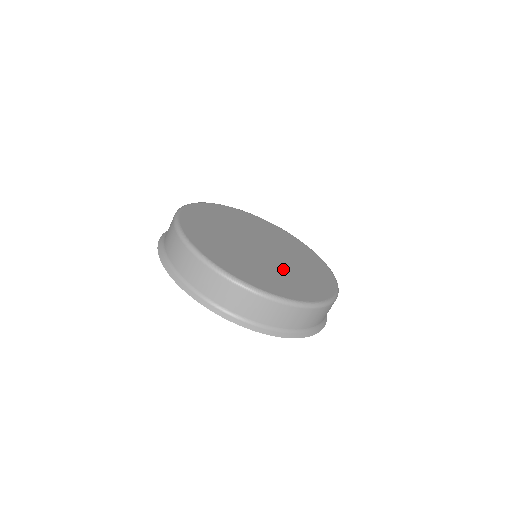
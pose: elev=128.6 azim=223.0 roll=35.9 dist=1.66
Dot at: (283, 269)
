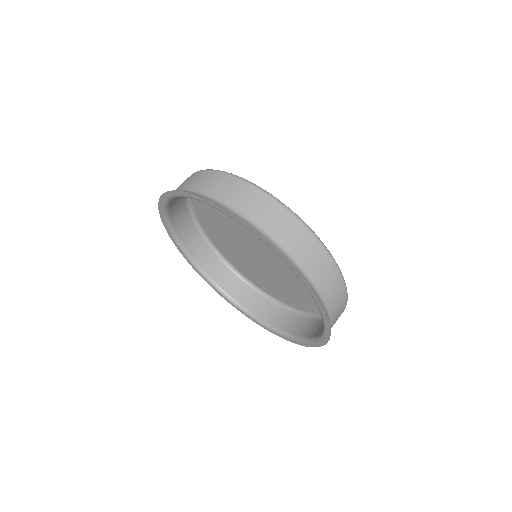
Dot at: occluded
